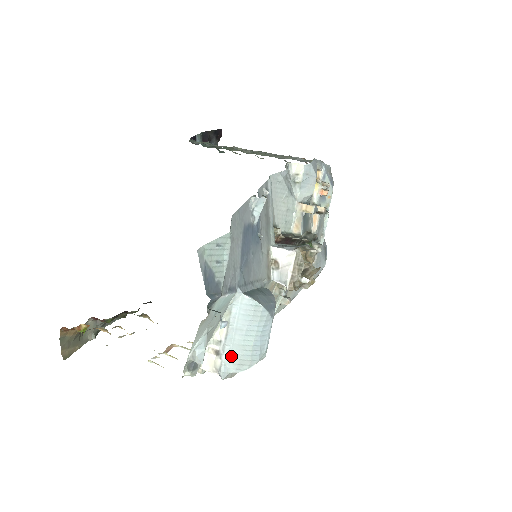
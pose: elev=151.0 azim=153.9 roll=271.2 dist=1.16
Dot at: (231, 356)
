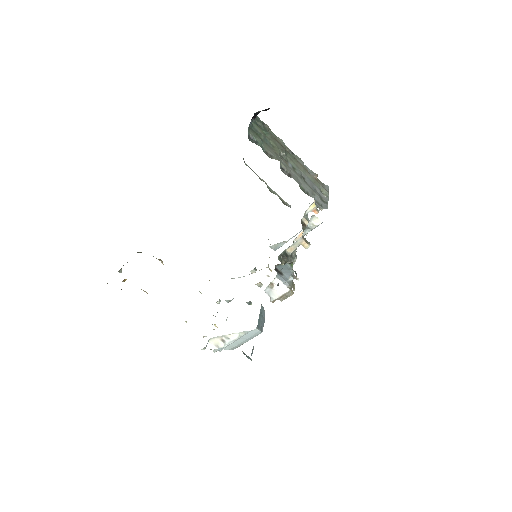
Dot at: (231, 345)
